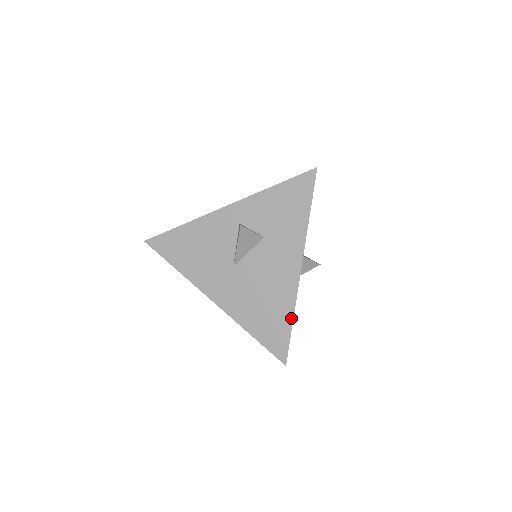
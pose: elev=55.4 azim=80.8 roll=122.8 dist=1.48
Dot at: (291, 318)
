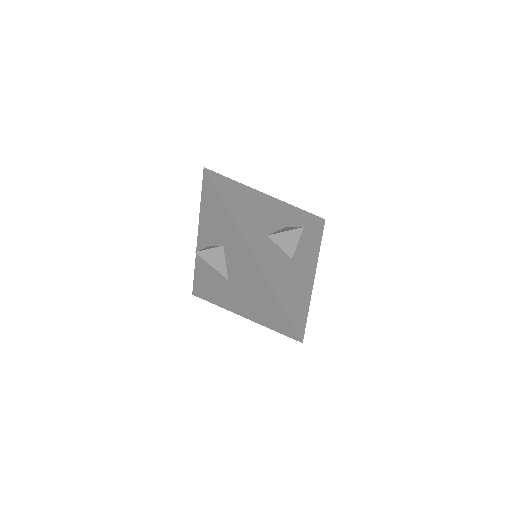
Dot at: (276, 299)
